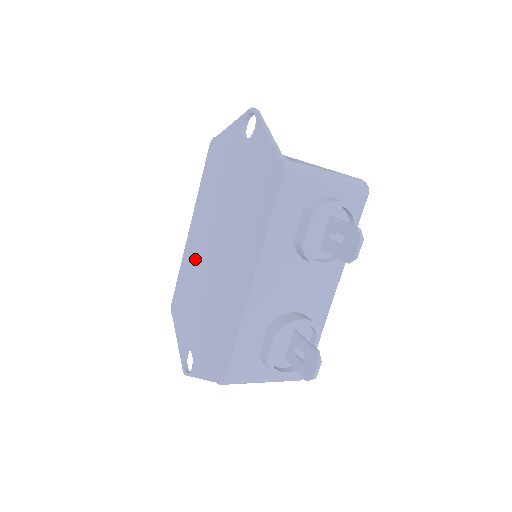
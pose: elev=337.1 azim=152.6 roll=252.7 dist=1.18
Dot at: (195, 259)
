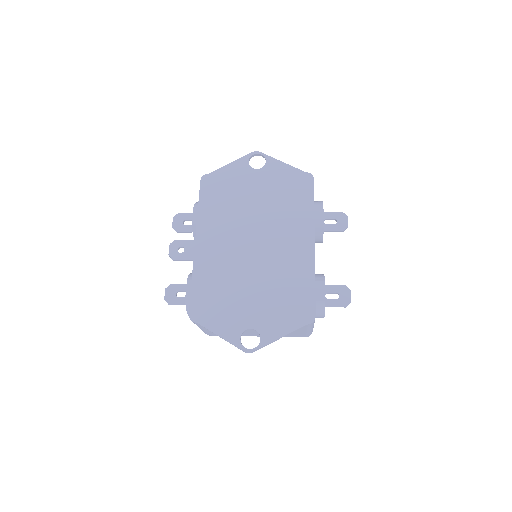
Dot at: (220, 261)
